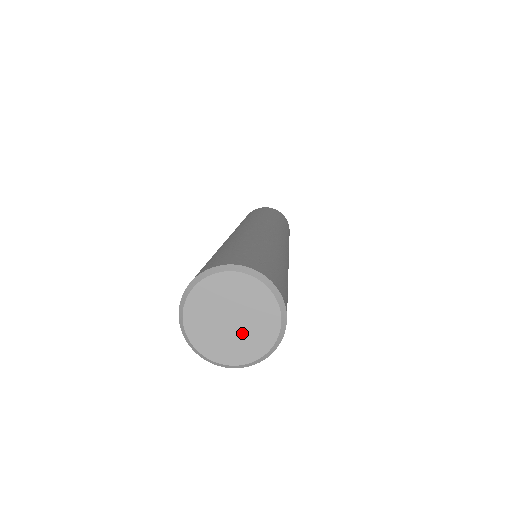
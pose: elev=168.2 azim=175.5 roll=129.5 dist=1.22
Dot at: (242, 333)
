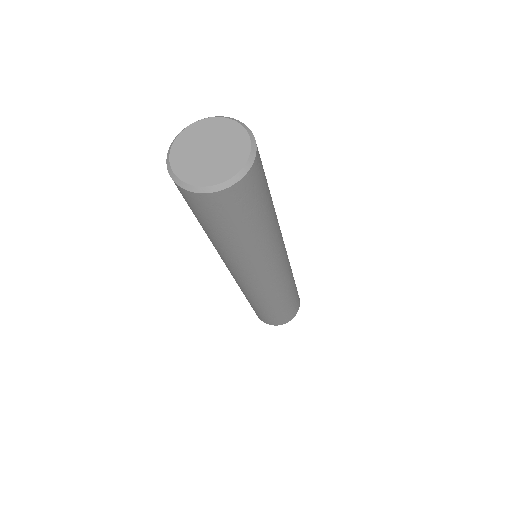
Dot at: (224, 148)
